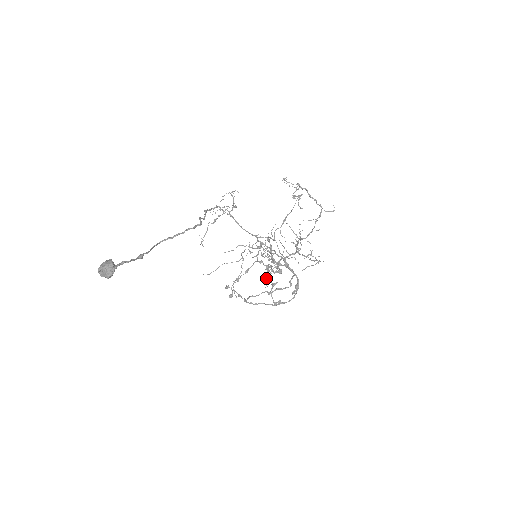
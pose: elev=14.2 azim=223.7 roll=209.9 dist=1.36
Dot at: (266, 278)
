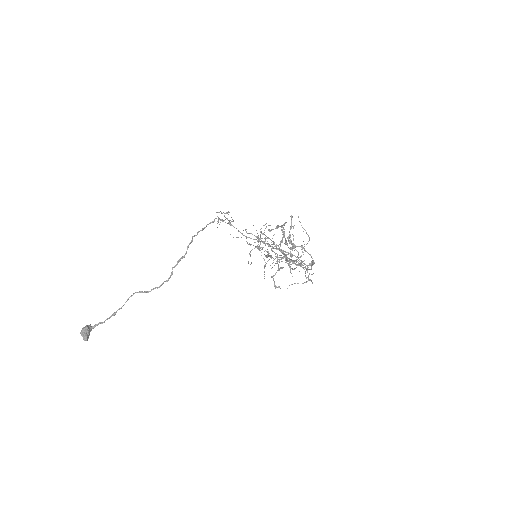
Dot at: occluded
